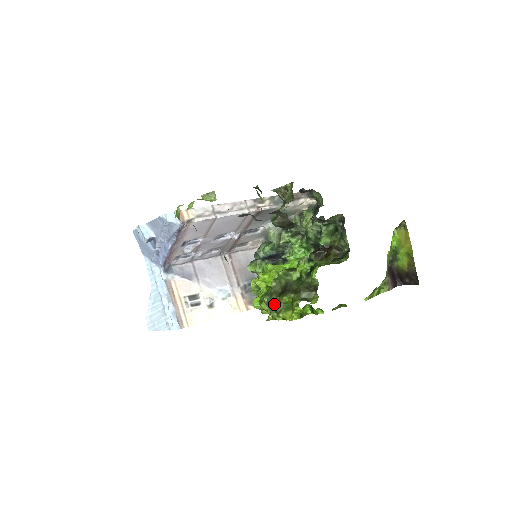
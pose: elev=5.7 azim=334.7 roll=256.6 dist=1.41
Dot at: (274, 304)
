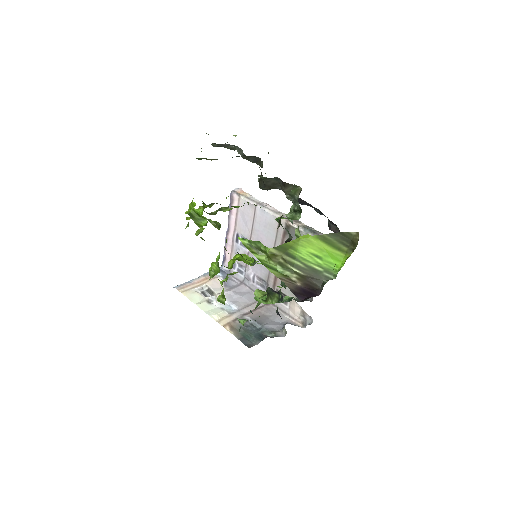
Dot at: occluded
